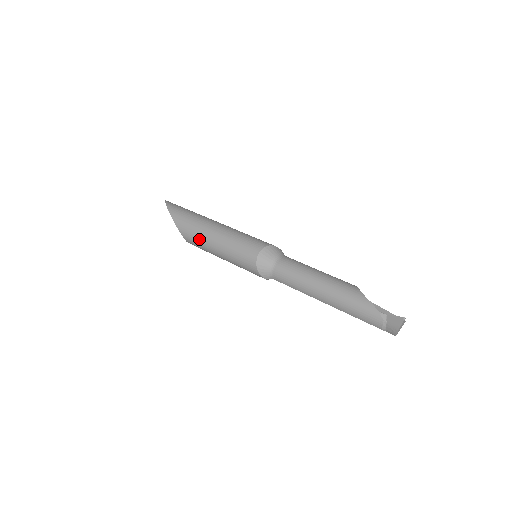
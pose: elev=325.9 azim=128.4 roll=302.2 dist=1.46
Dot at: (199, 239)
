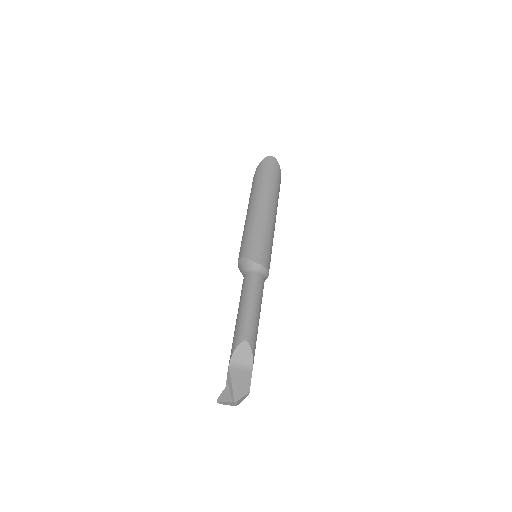
Dot at: occluded
